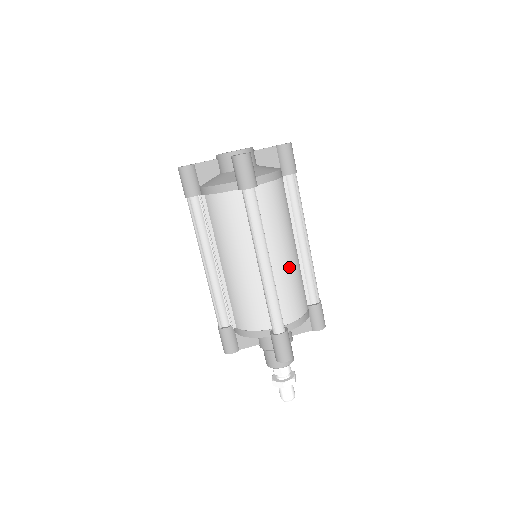
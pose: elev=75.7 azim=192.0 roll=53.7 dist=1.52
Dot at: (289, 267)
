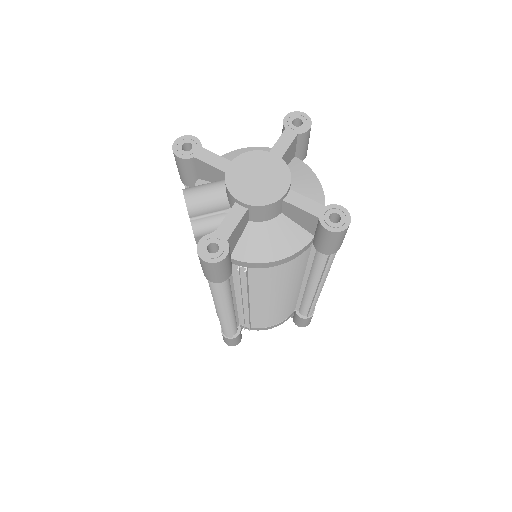
Dot at: occluded
